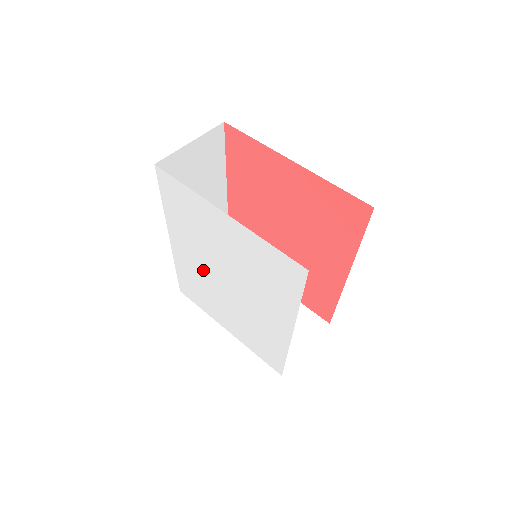
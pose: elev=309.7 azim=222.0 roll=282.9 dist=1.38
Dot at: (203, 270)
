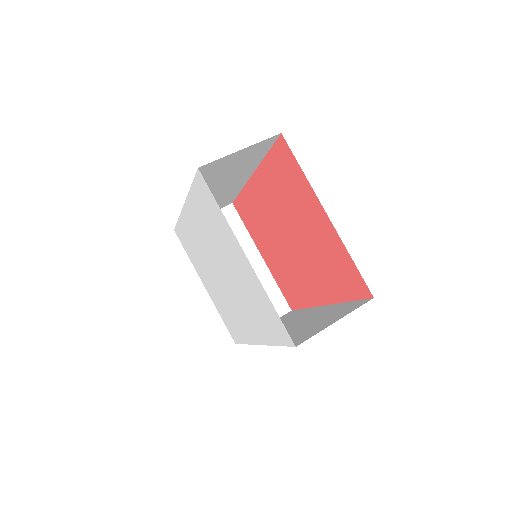
Dot at: (204, 249)
